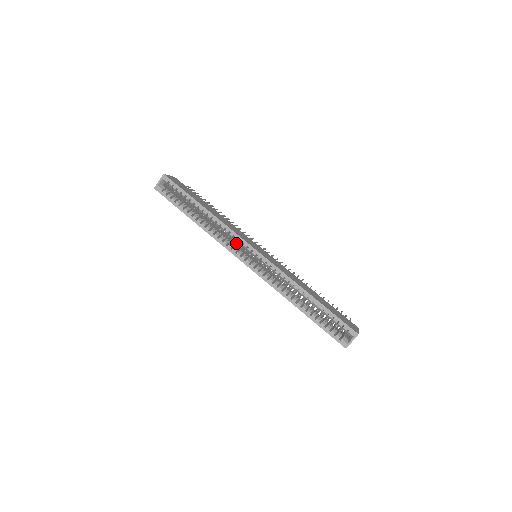
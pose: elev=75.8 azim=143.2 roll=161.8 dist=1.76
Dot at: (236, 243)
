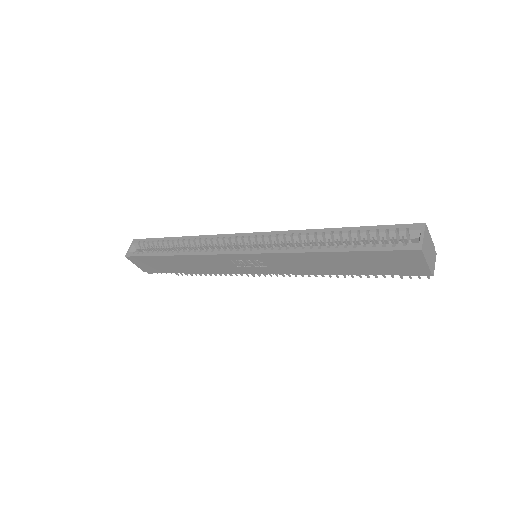
Dot at: occluded
